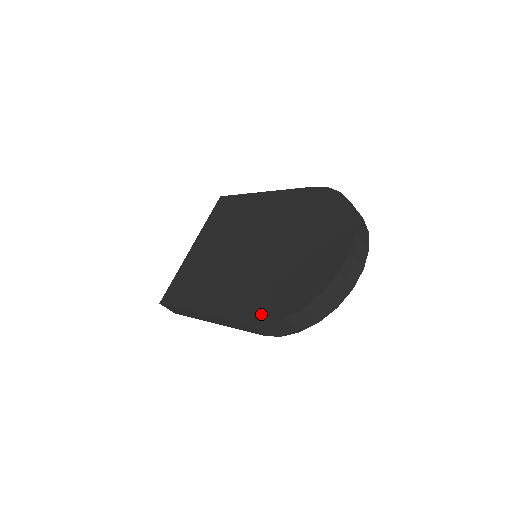
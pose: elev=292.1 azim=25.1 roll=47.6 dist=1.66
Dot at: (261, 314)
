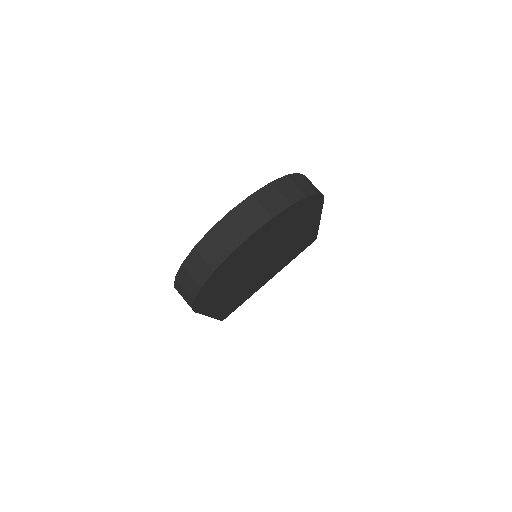
Dot at: occluded
